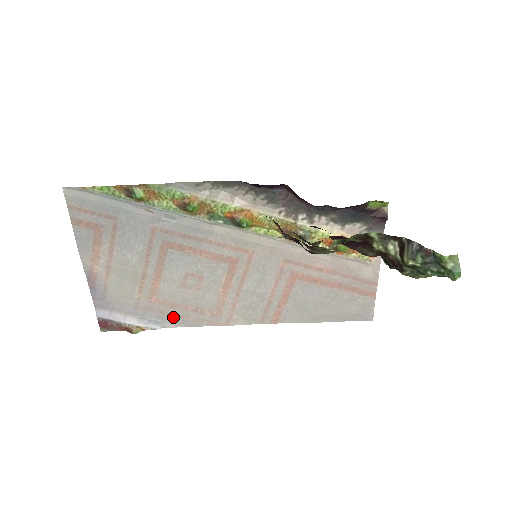
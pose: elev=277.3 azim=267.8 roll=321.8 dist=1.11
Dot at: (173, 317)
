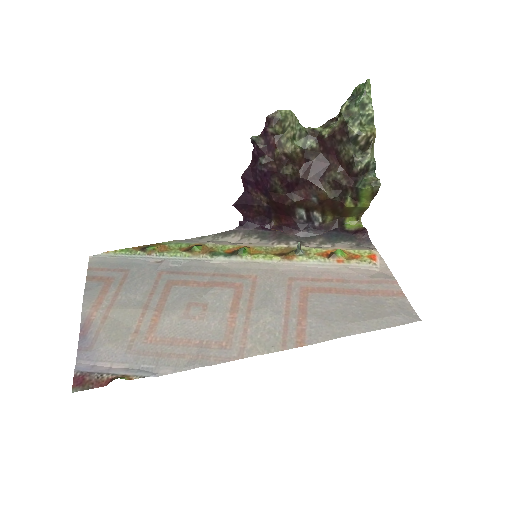
Dot at: (171, 359)
